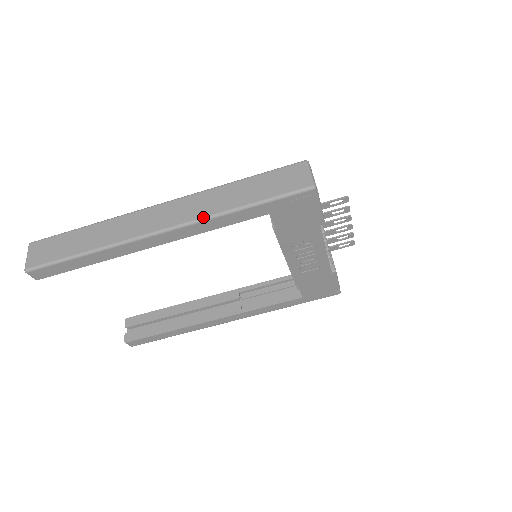
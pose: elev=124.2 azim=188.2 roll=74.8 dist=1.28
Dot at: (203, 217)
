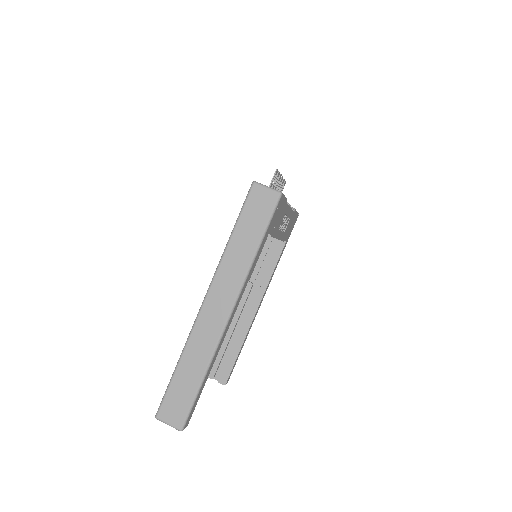
Dot at: (243, 280)
